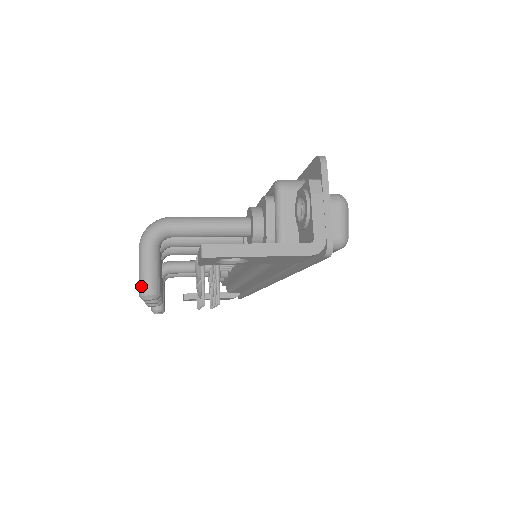
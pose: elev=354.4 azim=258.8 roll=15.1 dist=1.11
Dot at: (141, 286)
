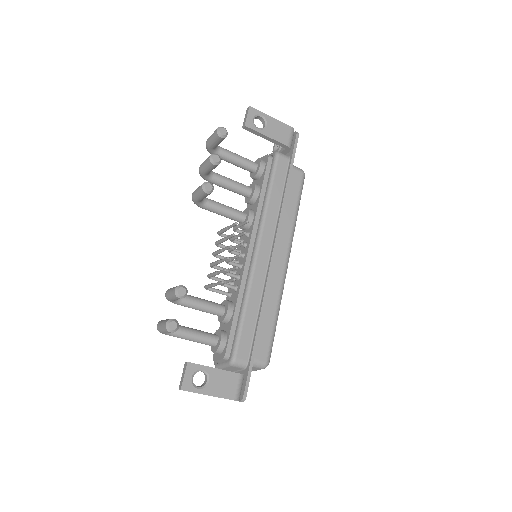
Dot at: (217, 129)
